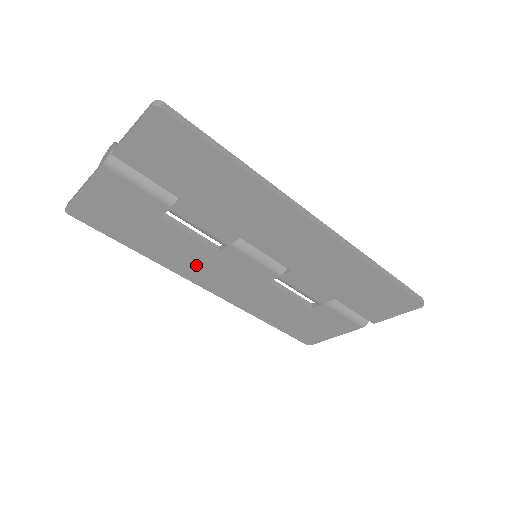
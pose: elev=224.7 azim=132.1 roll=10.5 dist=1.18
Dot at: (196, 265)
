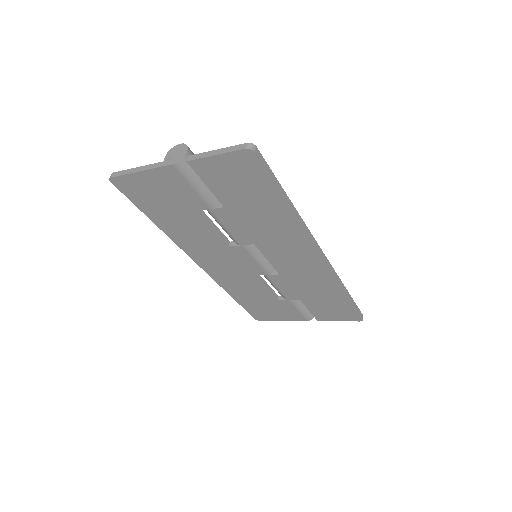
Dot at: (202, 248)
